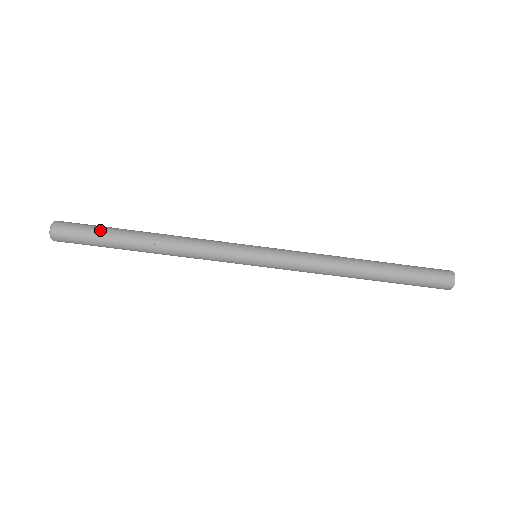
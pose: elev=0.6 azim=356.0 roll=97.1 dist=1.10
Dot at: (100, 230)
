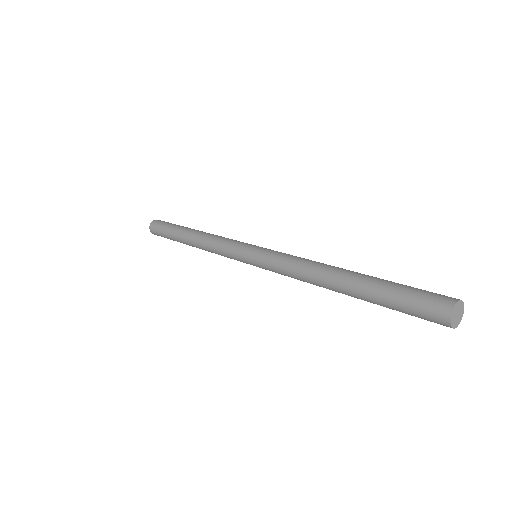
Dot at: (167, 232)
